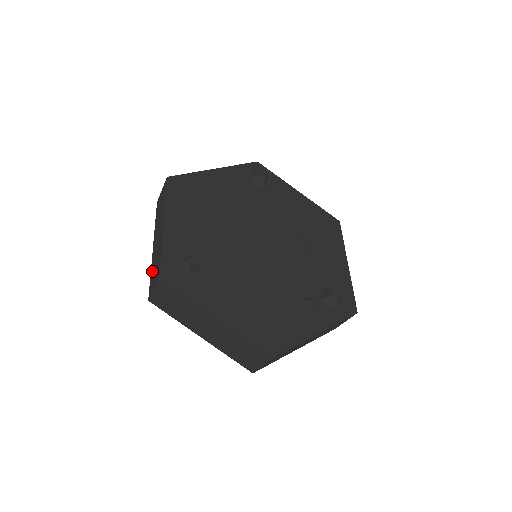
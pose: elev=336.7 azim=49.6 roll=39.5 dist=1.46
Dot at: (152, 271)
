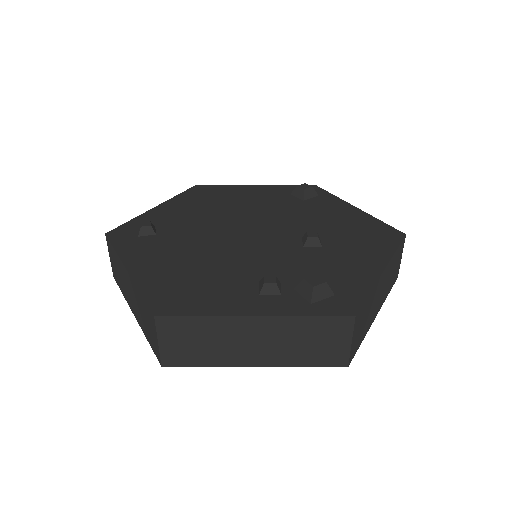
Dot at: occluded
